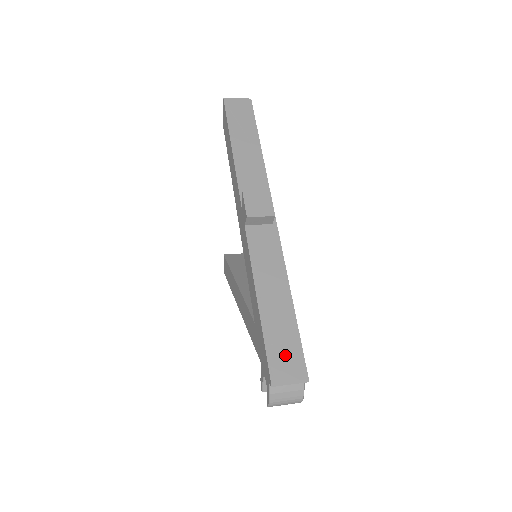
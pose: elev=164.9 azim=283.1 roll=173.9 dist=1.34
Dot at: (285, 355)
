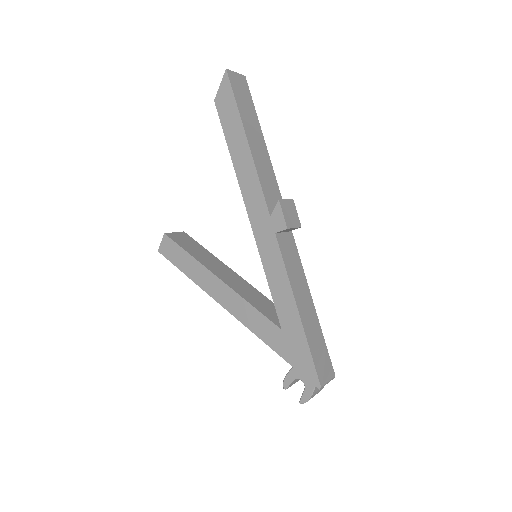
Dot at: (322, 360)
